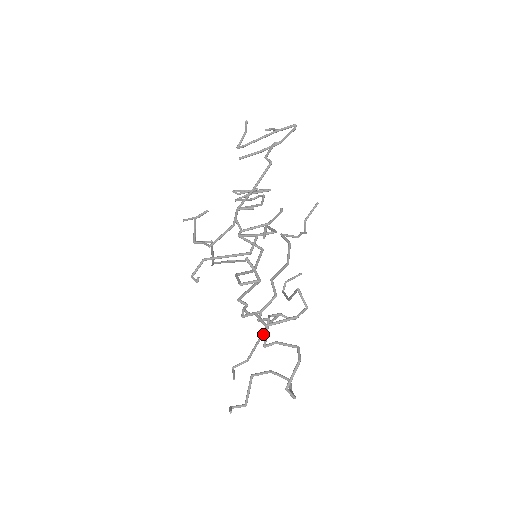
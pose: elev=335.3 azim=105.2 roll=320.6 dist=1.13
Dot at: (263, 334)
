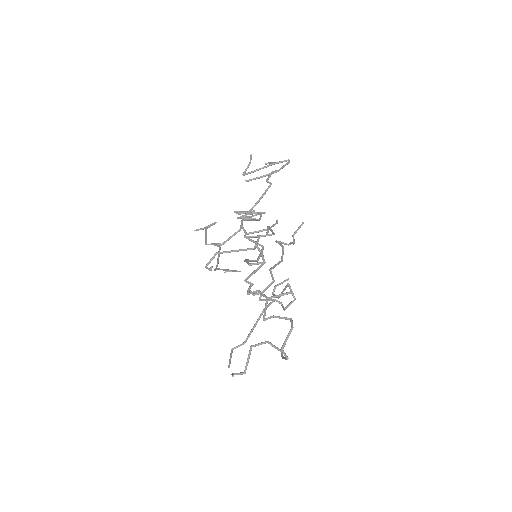
Dot at: (259, 318)
